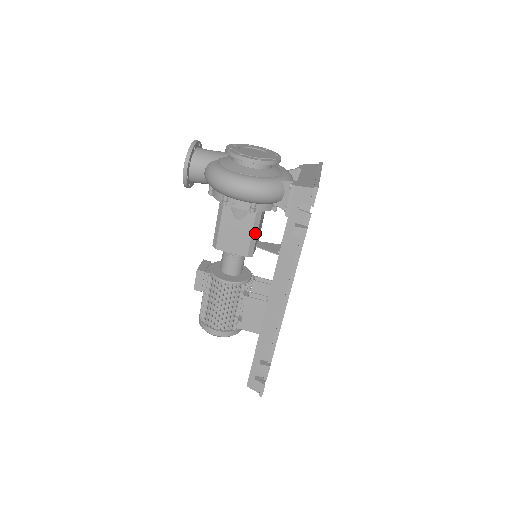
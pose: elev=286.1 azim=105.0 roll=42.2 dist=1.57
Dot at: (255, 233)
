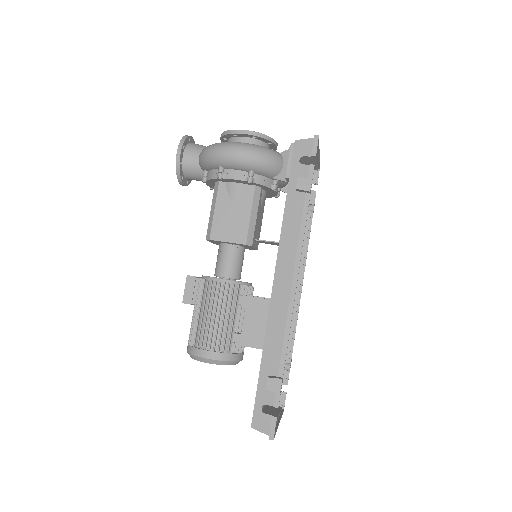
Dot at: (254, 216)
